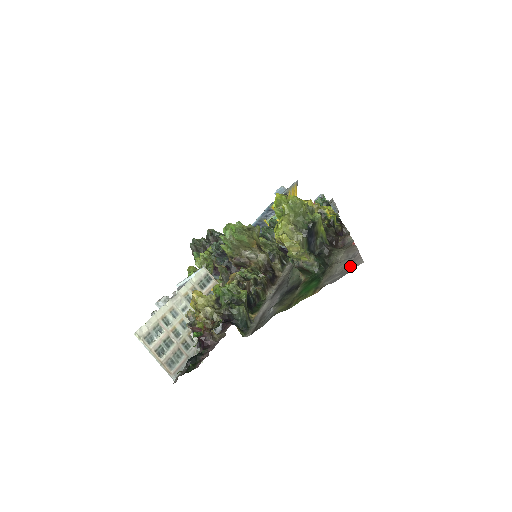
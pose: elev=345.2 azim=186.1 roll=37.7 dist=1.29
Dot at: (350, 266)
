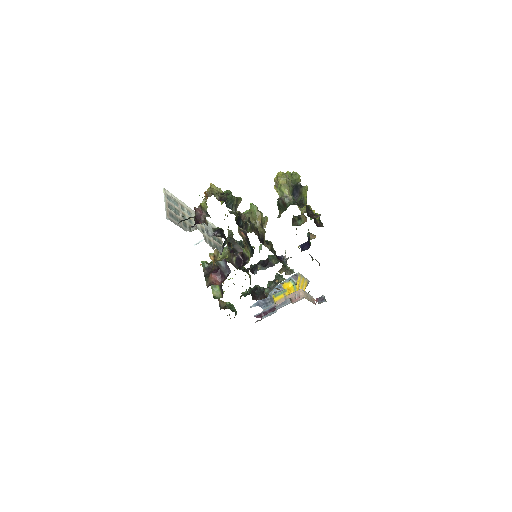
Dot at: occluded
